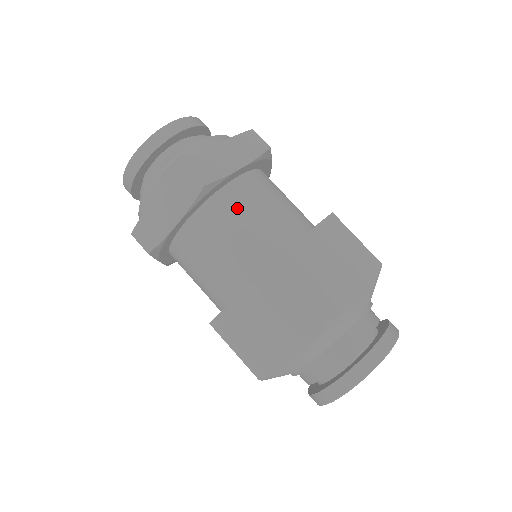
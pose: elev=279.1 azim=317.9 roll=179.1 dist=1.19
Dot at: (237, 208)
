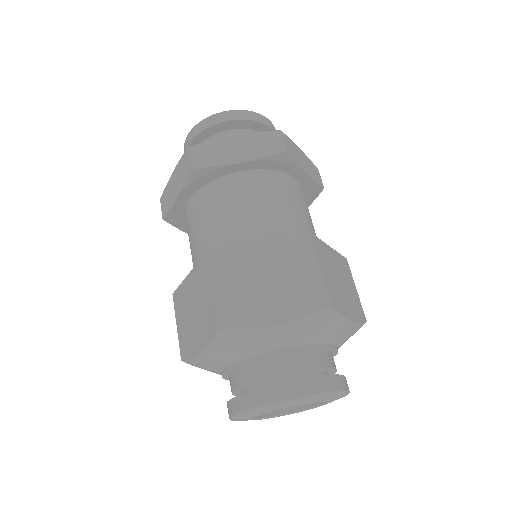
Dot at: (222, 199)
